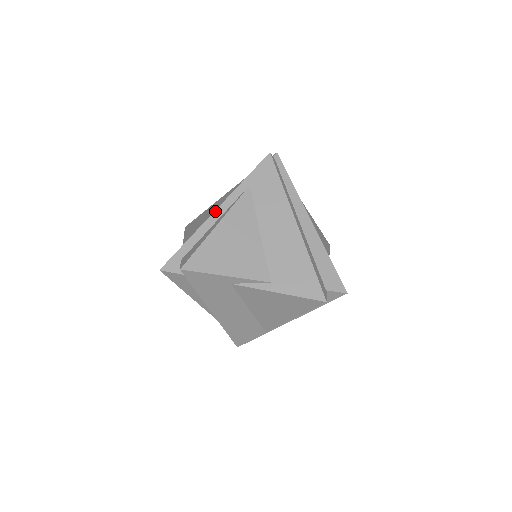
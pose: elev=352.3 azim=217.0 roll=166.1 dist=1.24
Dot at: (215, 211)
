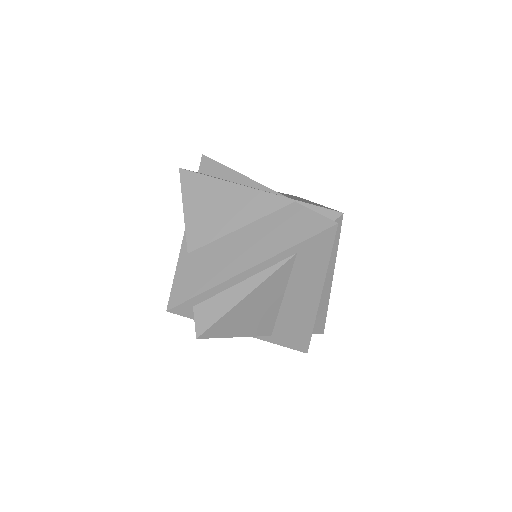
Dot at: (248, 270)
